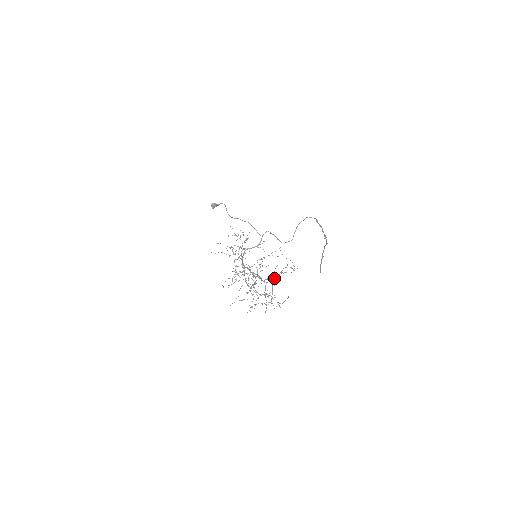
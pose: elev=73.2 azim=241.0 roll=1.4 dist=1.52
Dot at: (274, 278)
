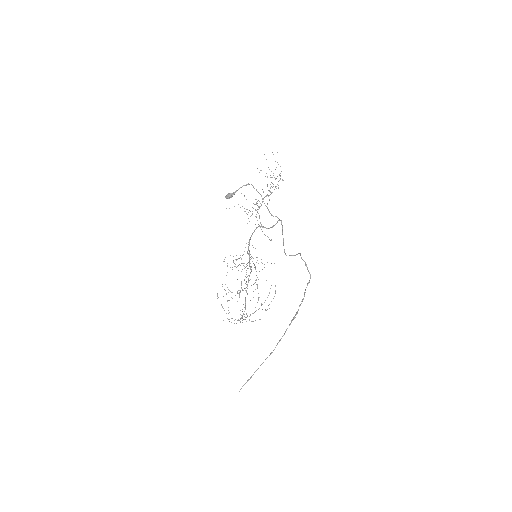
Dot at: occluded
